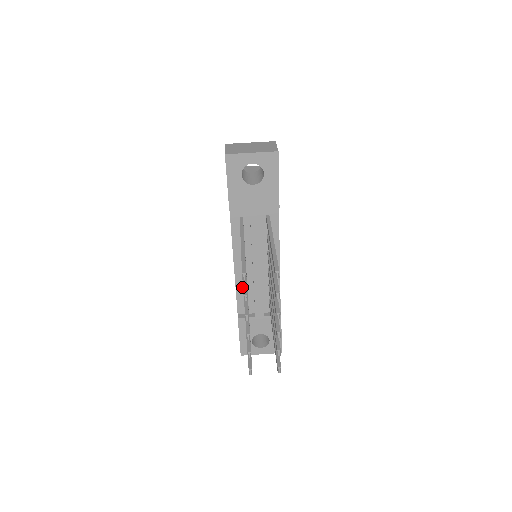
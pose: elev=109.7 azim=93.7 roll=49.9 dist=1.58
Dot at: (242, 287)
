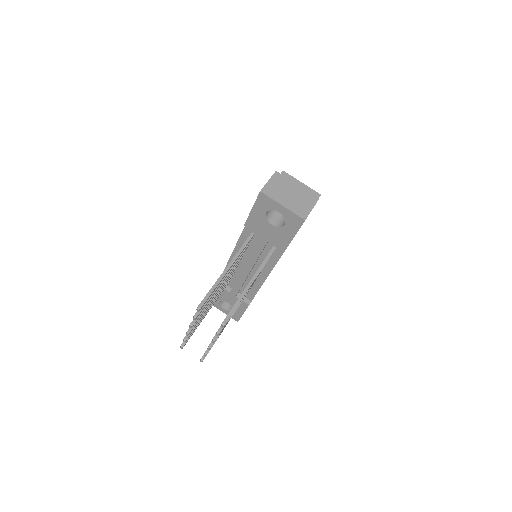
Dot at: occluded
